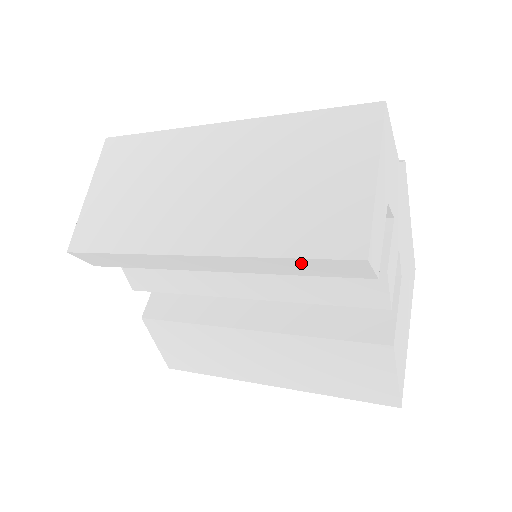
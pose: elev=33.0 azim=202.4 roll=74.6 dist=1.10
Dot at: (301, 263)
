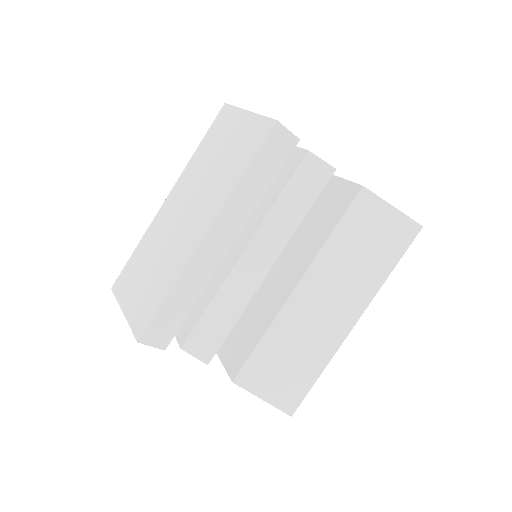
Dot at: (257, 166)
